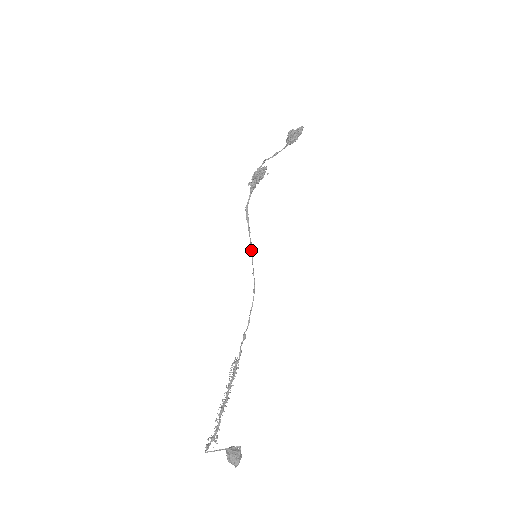
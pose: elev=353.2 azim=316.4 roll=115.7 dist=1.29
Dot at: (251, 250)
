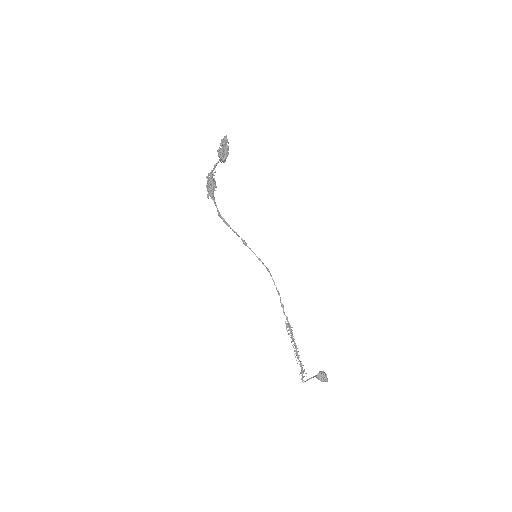
Dot at: (246, 245)
